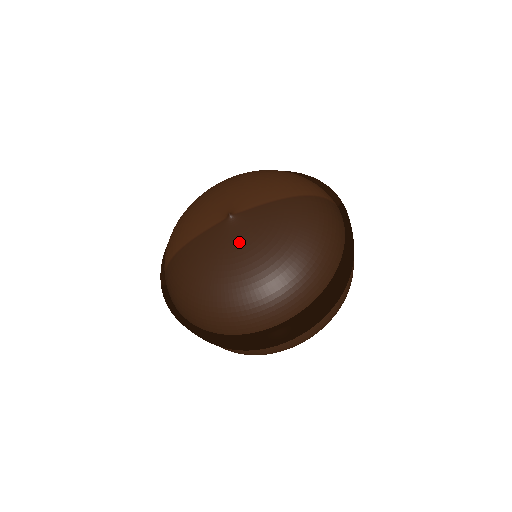
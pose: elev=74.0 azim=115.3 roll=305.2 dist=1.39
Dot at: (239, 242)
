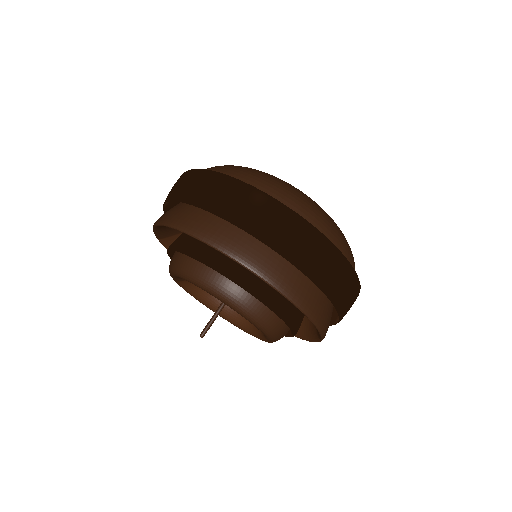
Dot at: occluded
